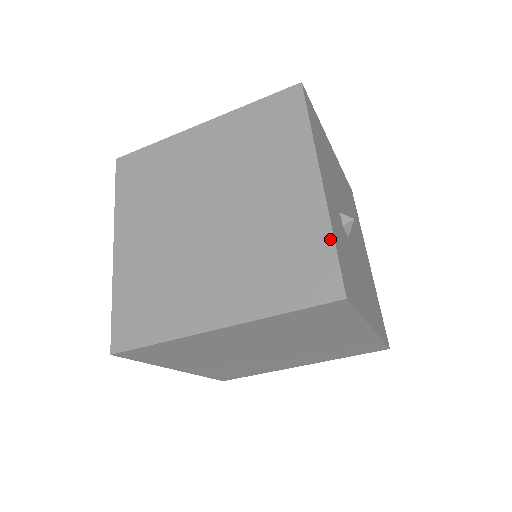
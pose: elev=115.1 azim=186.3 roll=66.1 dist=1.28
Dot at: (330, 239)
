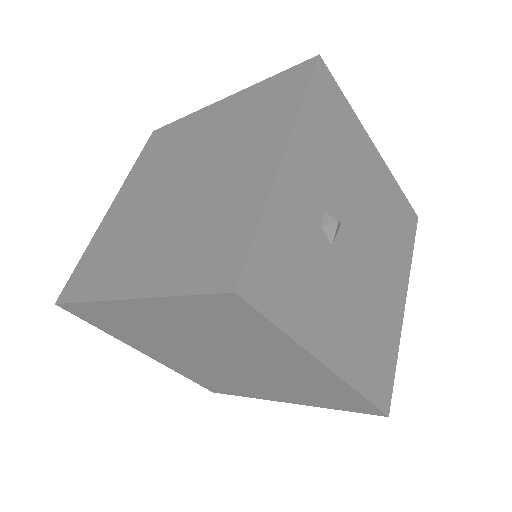
Dot at: (256, 221)
